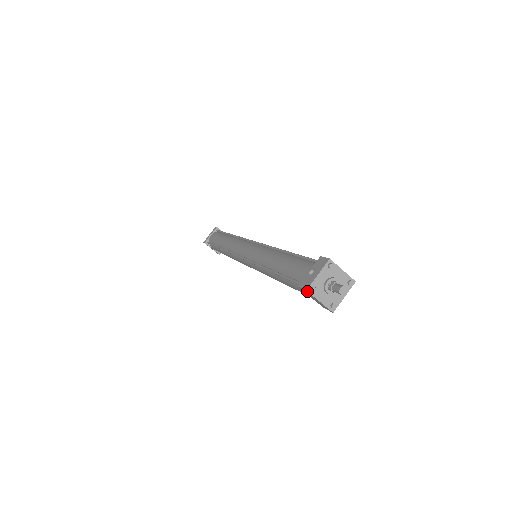
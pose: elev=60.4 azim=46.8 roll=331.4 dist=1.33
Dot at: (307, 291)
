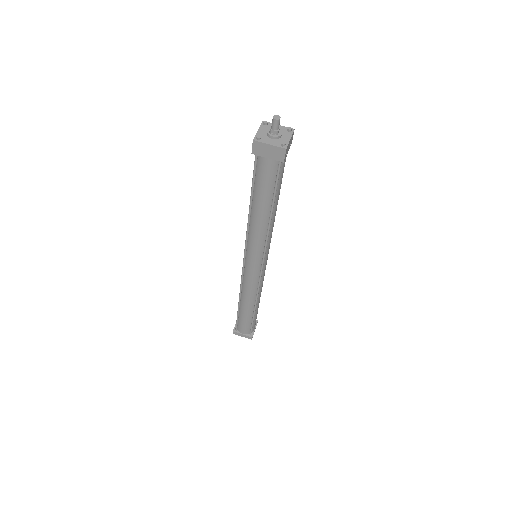
Dot at: (254, 140)
